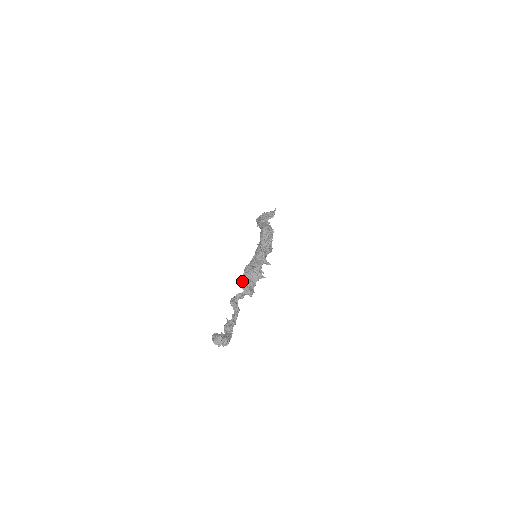
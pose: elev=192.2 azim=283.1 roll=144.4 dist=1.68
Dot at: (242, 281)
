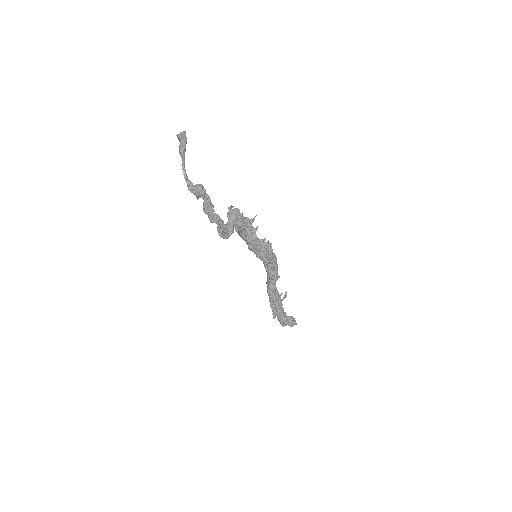
Dot at: occluded
